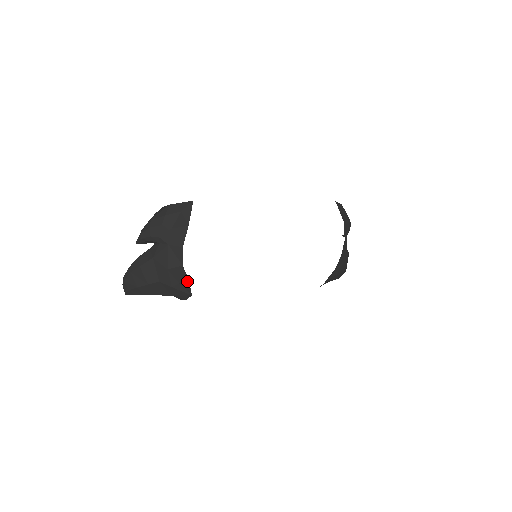
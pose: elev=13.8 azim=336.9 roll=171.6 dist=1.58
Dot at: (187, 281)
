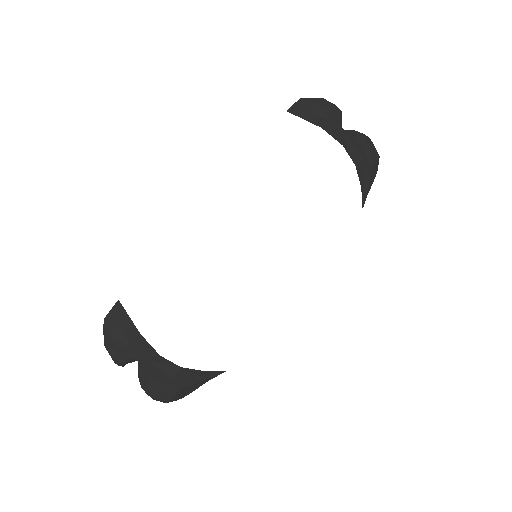
Dot at: (203, 372)
